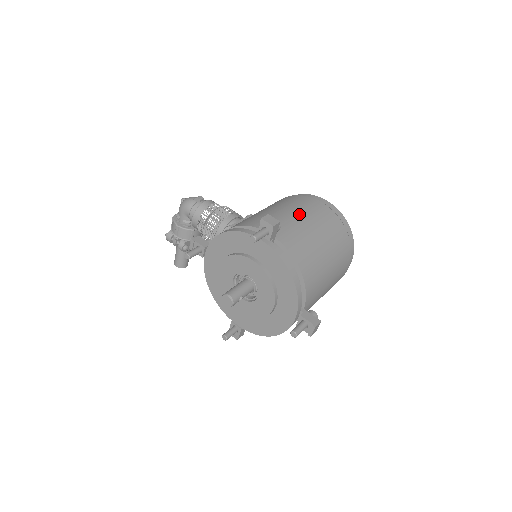
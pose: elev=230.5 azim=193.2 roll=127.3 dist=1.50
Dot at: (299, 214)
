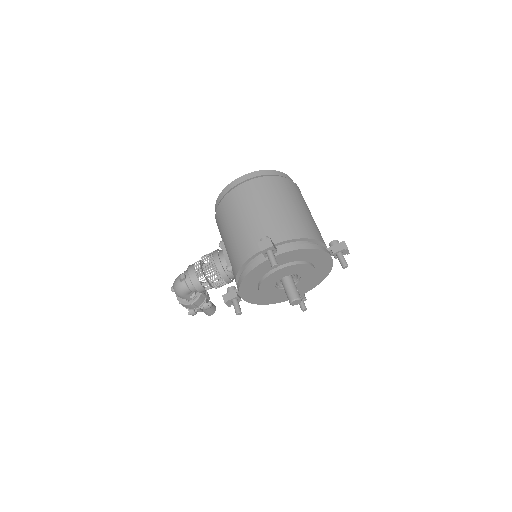
Dot at: (252, 210)
